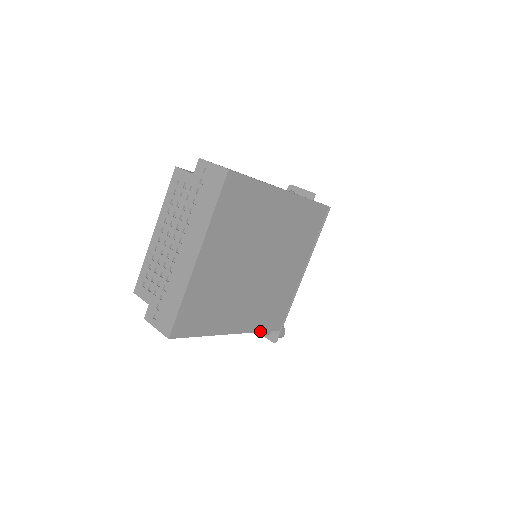
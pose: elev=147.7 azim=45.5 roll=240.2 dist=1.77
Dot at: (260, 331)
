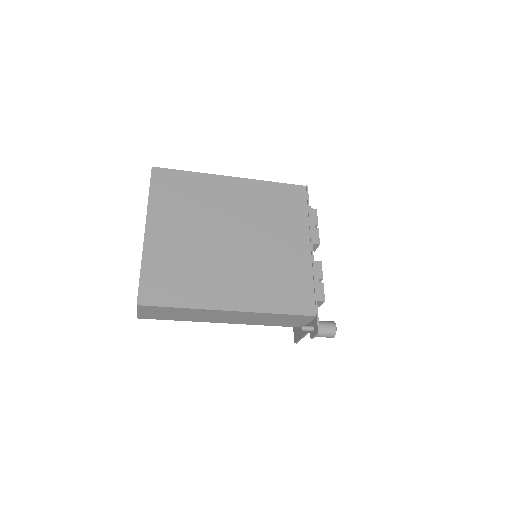
Dot at: (278, 313)
